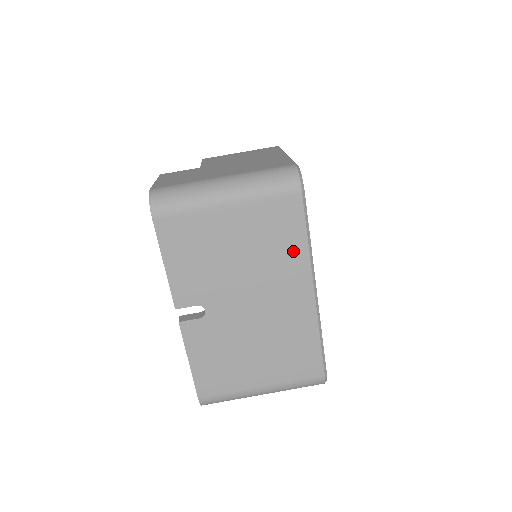
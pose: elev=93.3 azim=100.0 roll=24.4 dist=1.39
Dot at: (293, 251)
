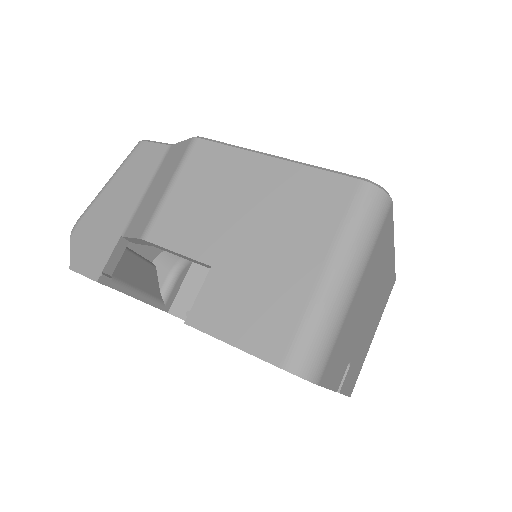
Dot at: (387, 248)
